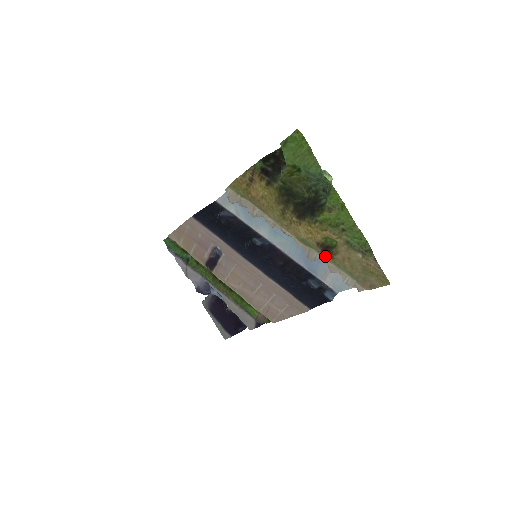
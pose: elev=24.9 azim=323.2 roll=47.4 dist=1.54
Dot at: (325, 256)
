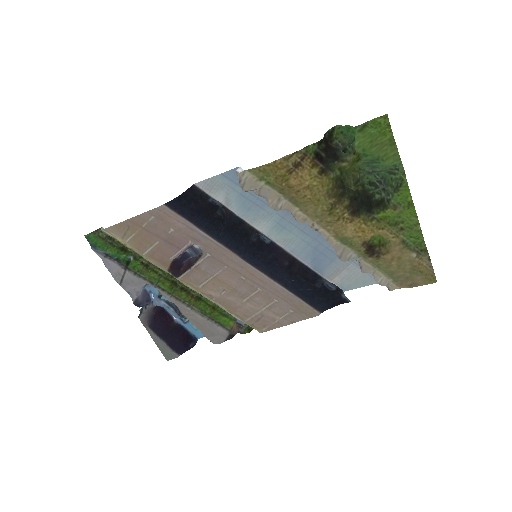
Dot at: (366, 256)
